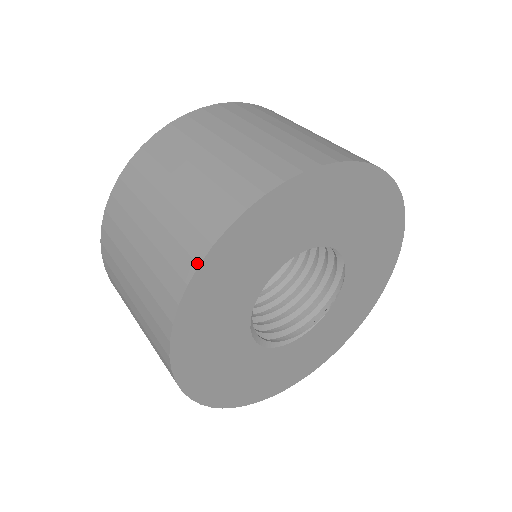
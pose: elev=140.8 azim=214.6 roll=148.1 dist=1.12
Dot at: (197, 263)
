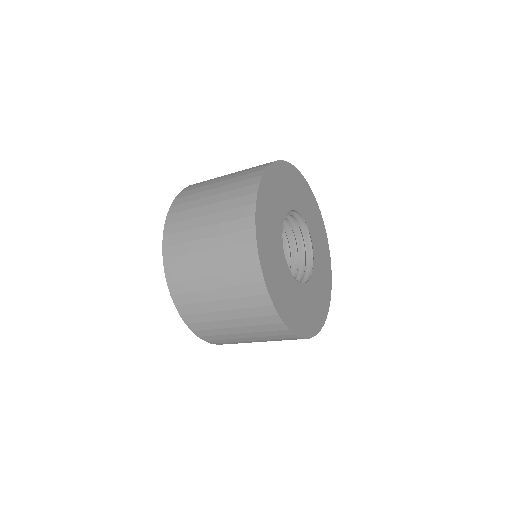
Dot at: (282, 160)
